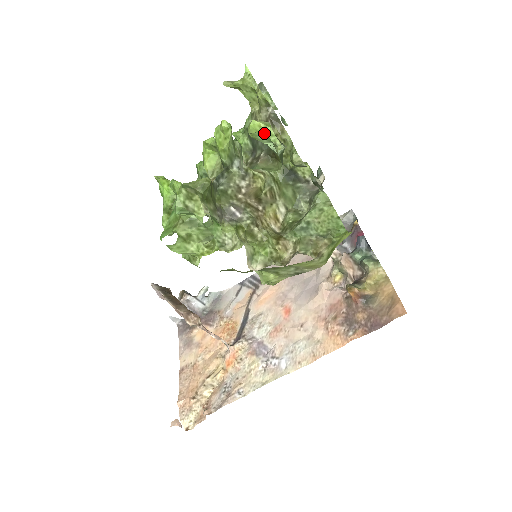
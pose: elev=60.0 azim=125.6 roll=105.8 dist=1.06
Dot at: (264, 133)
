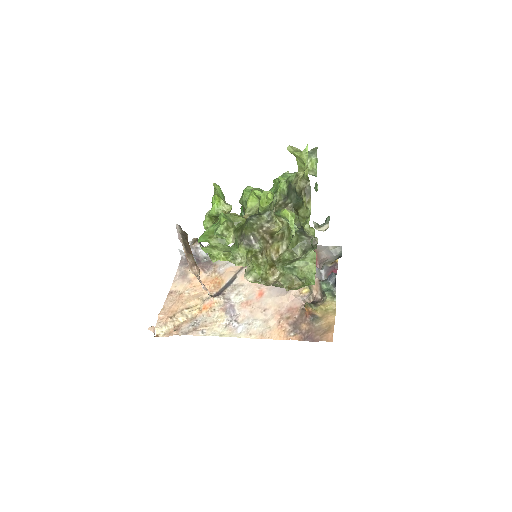
Dot at: (289, 220)
